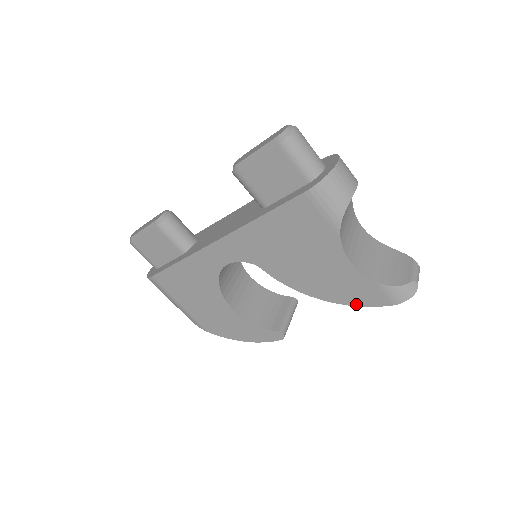
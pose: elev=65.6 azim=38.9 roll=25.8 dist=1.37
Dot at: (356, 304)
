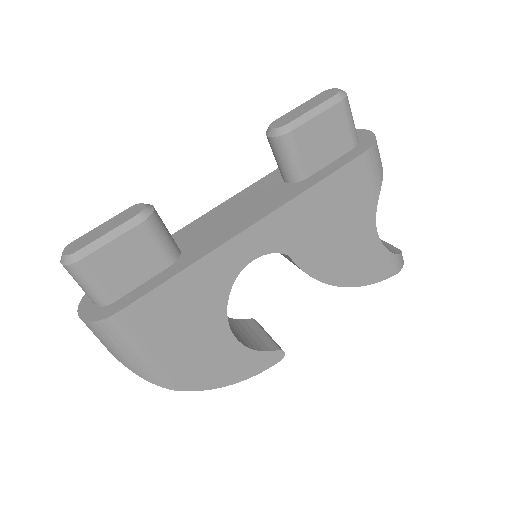
Dot at: (367, 283)
